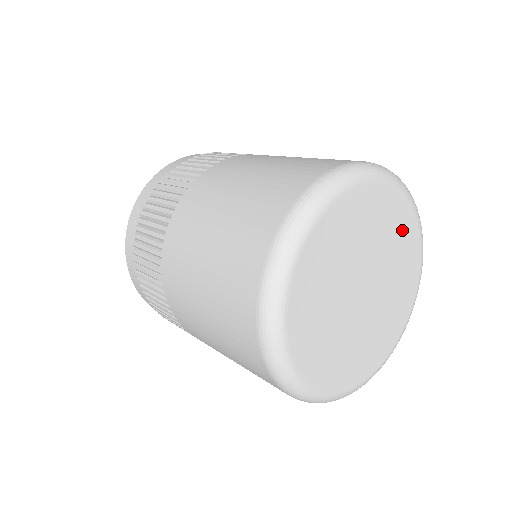
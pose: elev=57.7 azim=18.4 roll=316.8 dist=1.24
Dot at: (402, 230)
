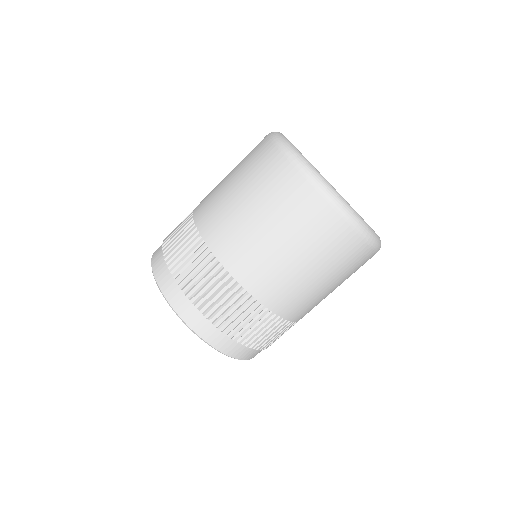
Dot at: occluded
